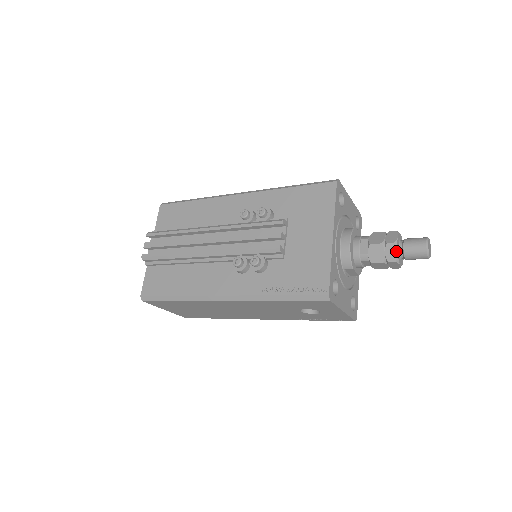
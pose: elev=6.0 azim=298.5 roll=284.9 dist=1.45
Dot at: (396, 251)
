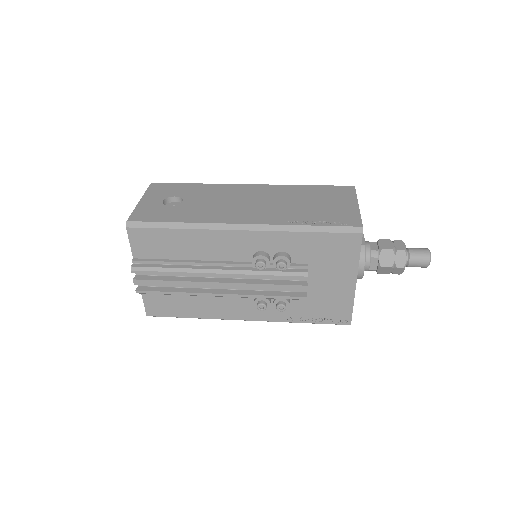
Dot at: (403, 271)
